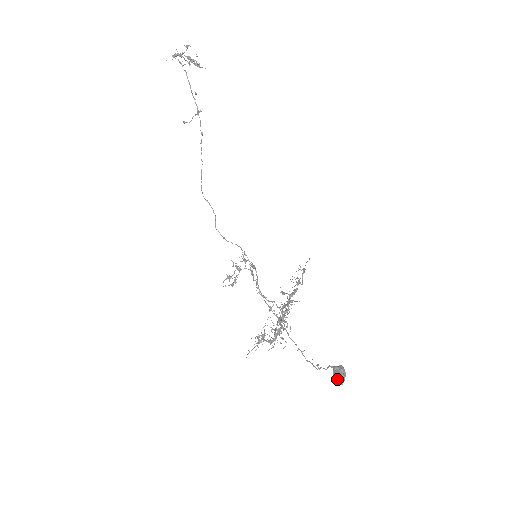
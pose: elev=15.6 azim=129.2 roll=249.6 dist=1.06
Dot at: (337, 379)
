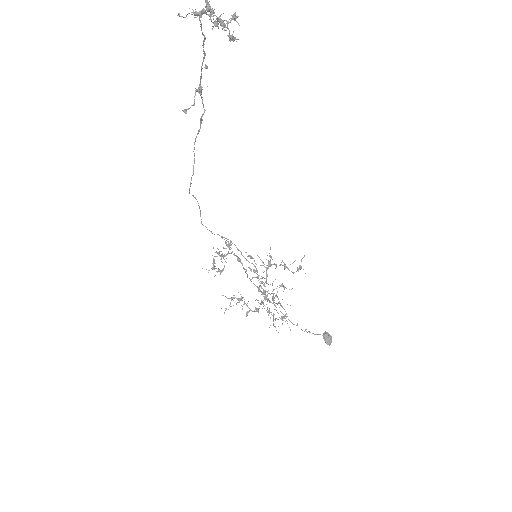
Dot at: (328, 344)
